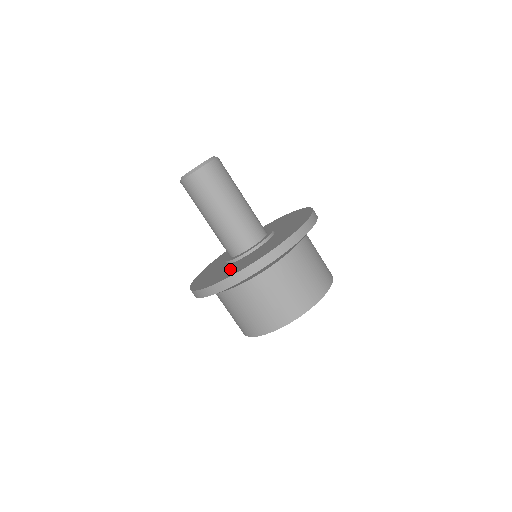
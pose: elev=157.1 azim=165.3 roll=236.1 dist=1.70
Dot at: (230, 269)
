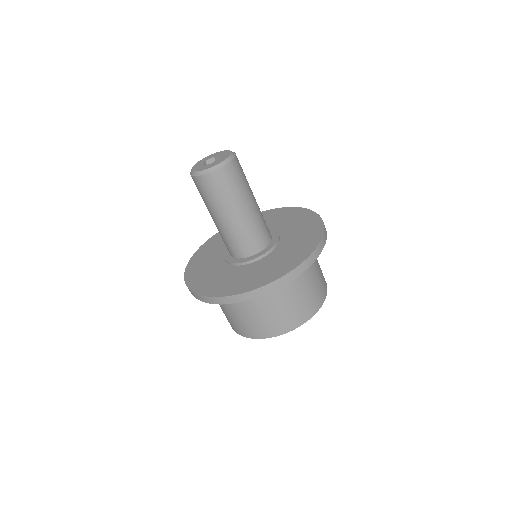
Dot at: (261, 271)
